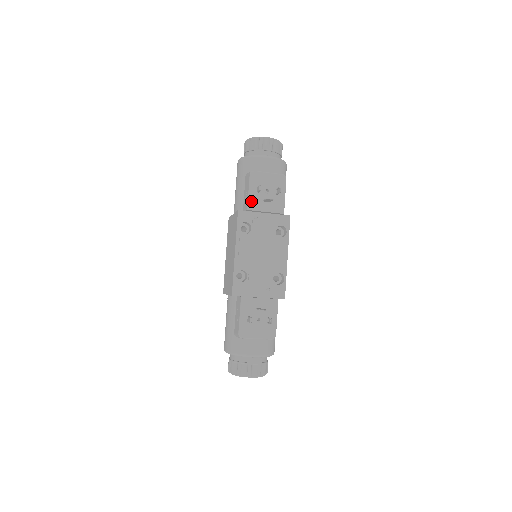
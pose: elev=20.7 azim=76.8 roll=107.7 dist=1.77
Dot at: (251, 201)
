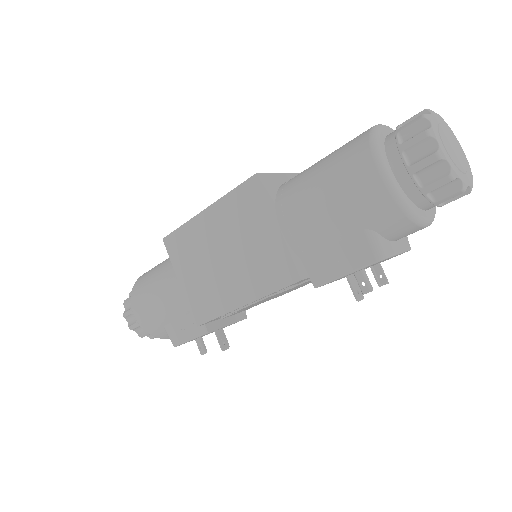
Dot at: occluded
